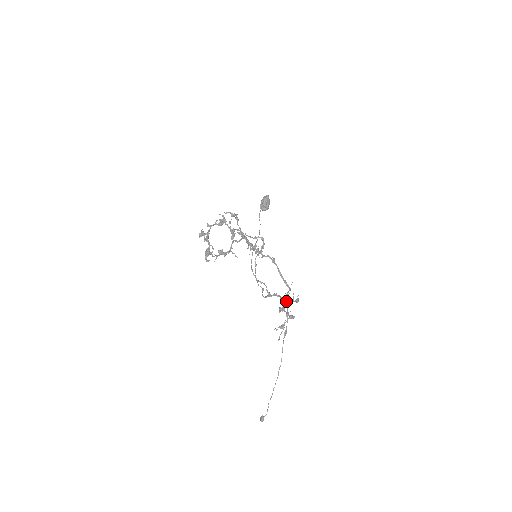
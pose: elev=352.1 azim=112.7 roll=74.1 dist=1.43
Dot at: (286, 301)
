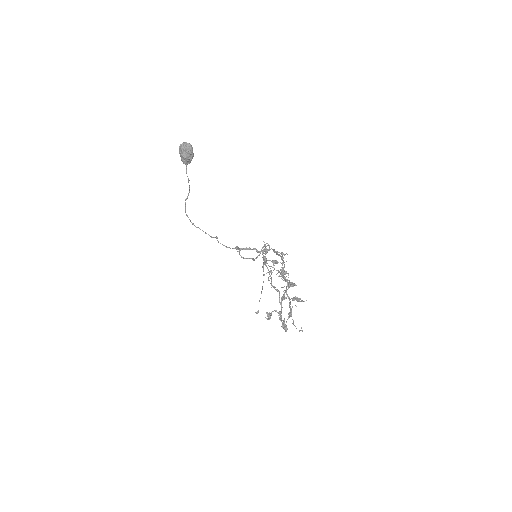
Dot at: (266, 253)
